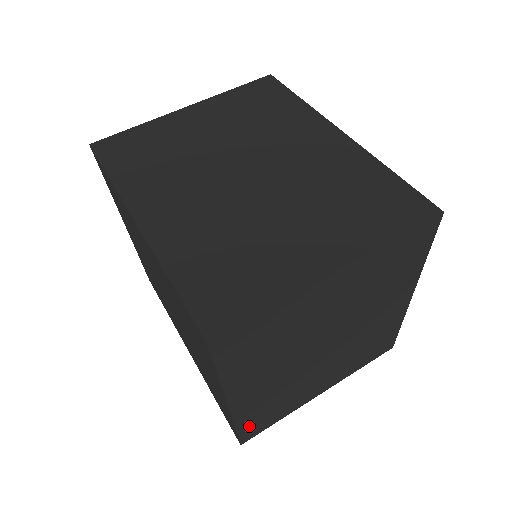
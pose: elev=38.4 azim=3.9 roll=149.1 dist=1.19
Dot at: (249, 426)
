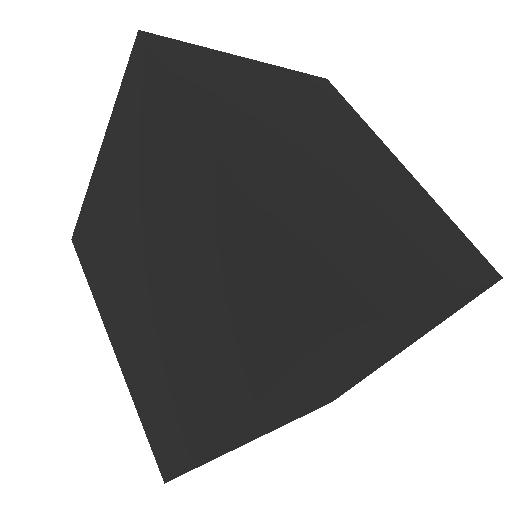
Dot at: (198, 460)
